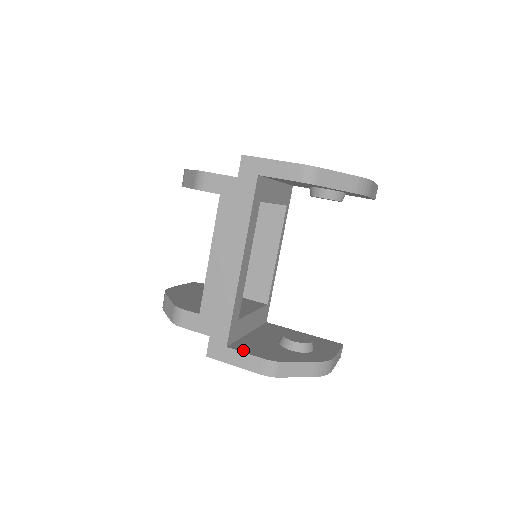
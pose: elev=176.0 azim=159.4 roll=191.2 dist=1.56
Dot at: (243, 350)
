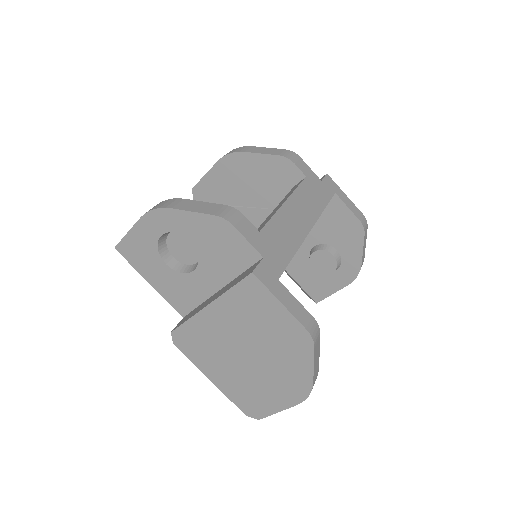
Dot at: occluded
